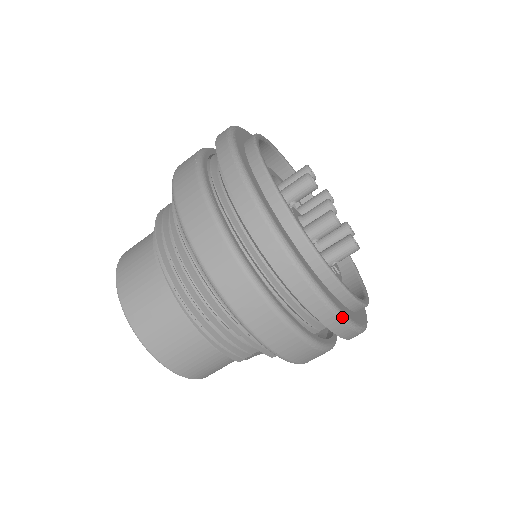
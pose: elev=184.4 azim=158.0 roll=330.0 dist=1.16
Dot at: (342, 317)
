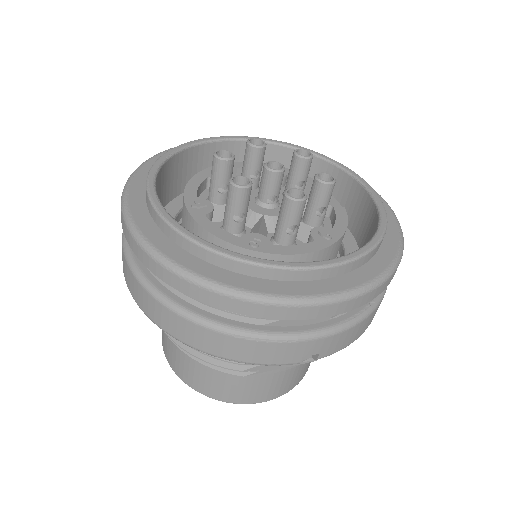
Dot at: (236, 294)
